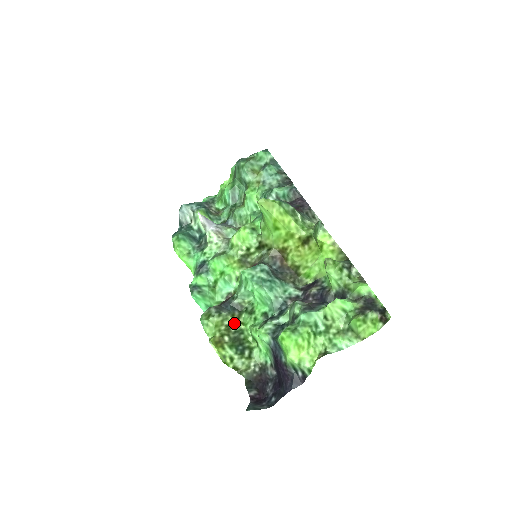
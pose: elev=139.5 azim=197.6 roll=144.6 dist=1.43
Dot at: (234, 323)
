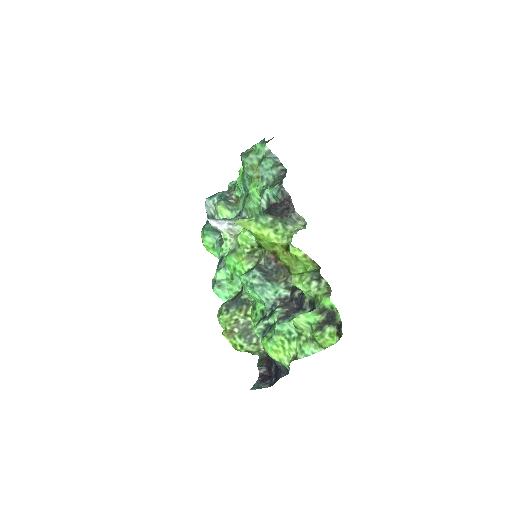
Dot at: (242, 317)
